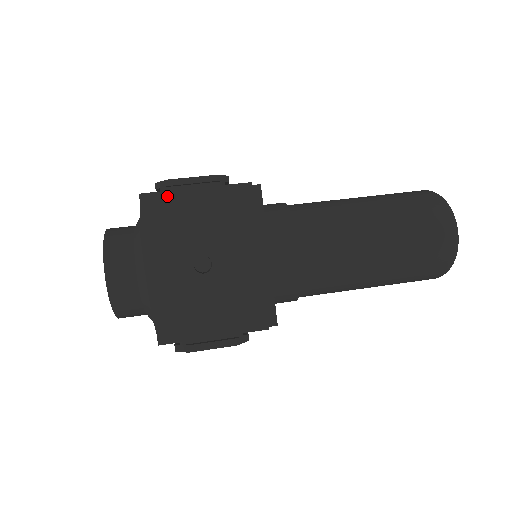
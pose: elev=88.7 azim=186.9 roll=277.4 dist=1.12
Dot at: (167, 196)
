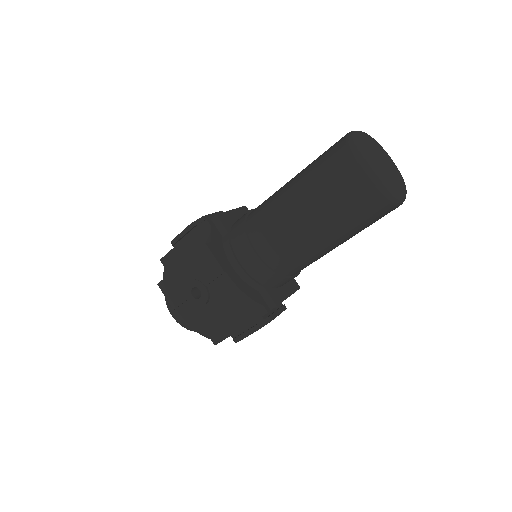
Dot at: (172, 254)
